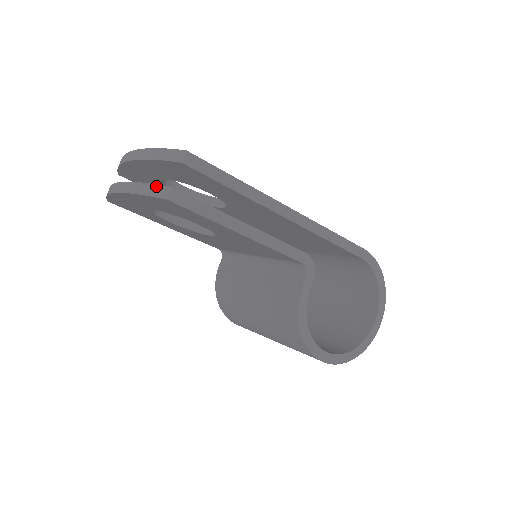
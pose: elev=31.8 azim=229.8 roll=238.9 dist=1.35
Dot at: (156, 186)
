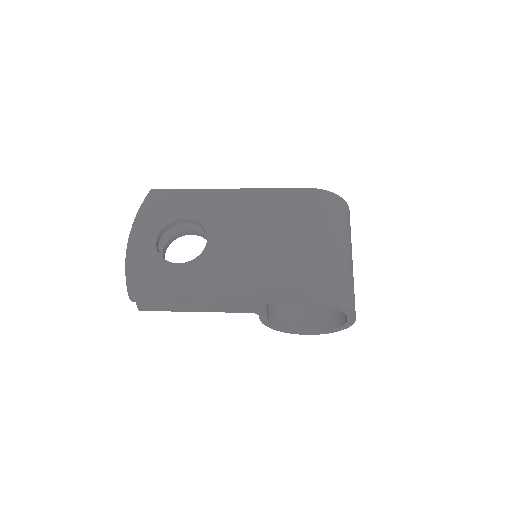
Dot at: occluded
